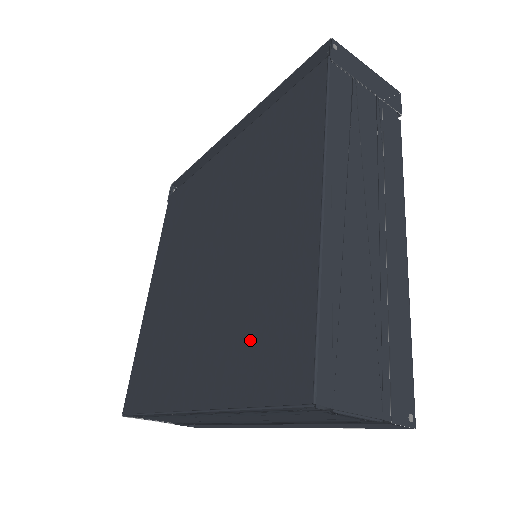
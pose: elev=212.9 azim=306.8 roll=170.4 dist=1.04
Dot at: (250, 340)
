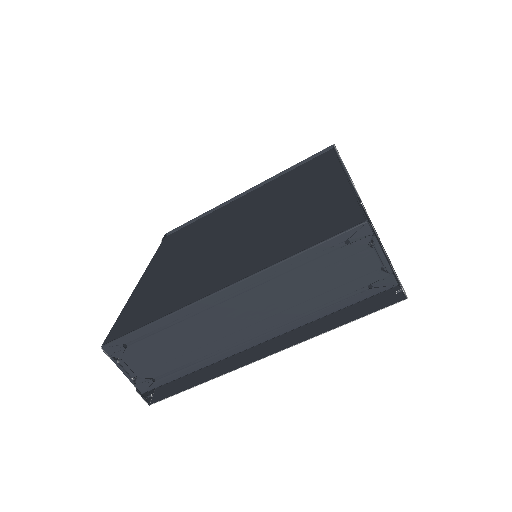
Dot at: (294, 233)
